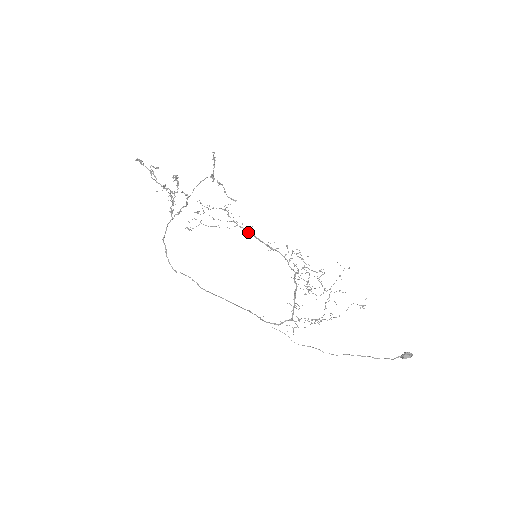
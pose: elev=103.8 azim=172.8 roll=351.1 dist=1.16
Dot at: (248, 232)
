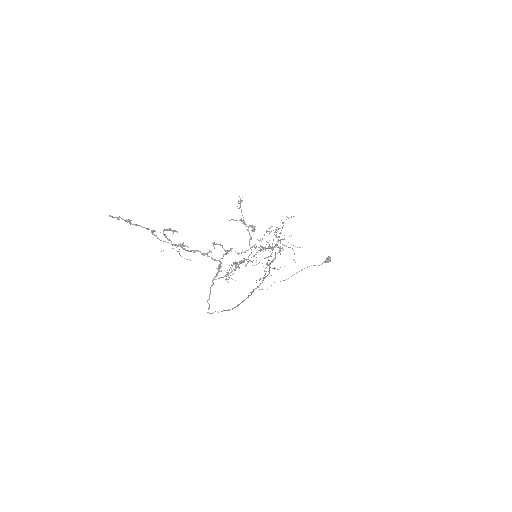
Dot at: occluded
